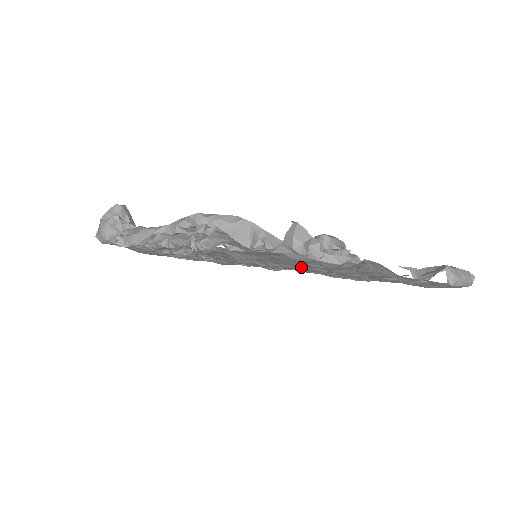
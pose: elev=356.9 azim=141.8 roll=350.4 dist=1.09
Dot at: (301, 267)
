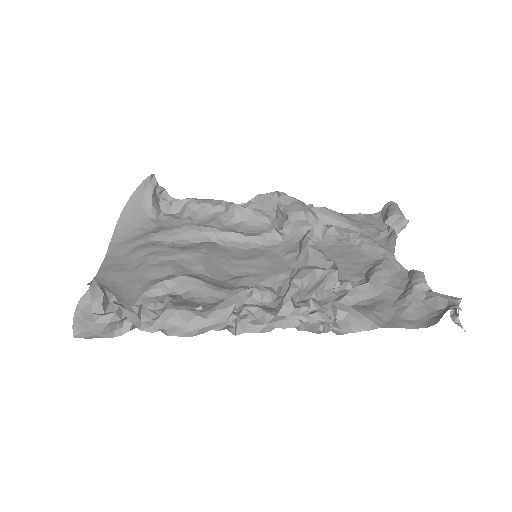
Dot at: occluded
